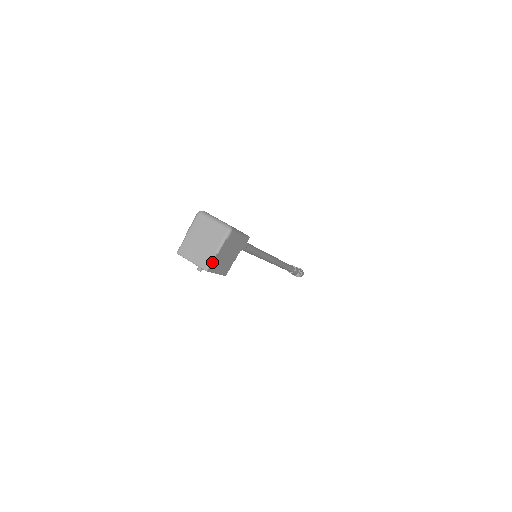
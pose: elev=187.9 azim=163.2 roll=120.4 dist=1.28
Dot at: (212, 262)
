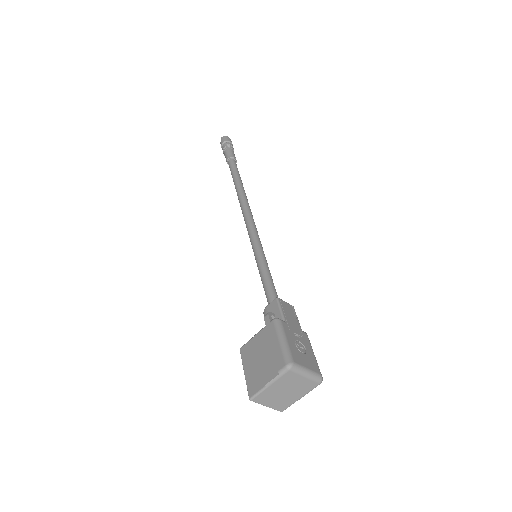
Dot at: (290, 405)
